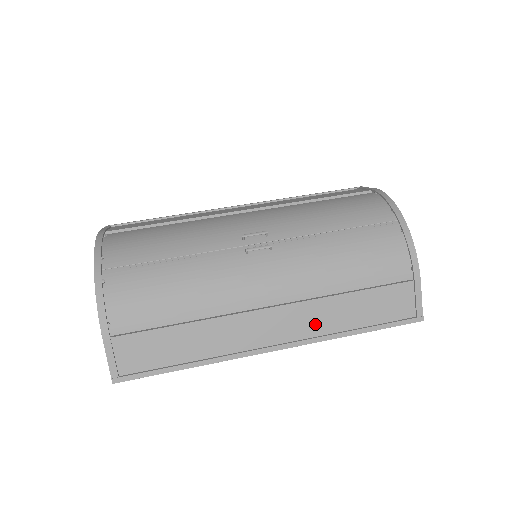
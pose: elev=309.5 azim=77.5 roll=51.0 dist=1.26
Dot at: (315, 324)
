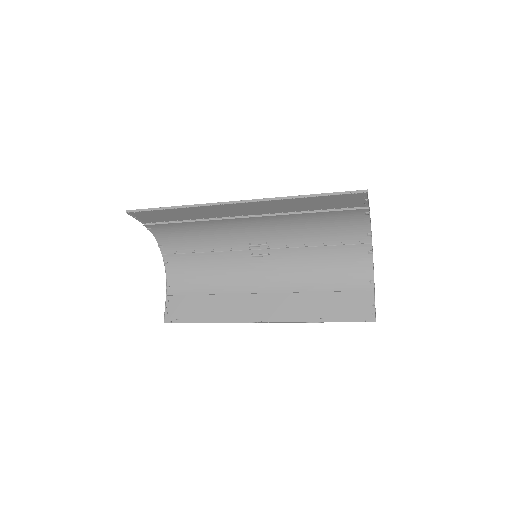
Dot at: (274, 205)
